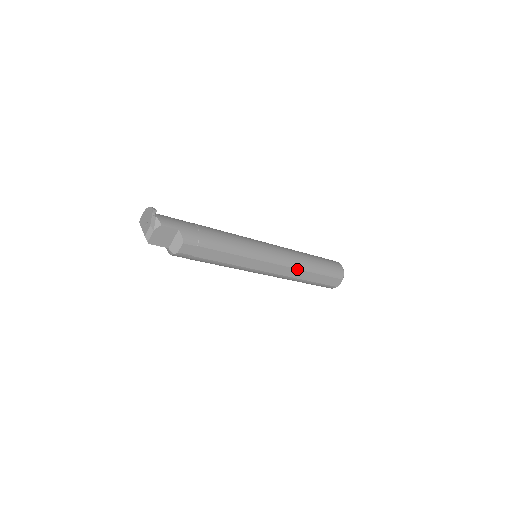
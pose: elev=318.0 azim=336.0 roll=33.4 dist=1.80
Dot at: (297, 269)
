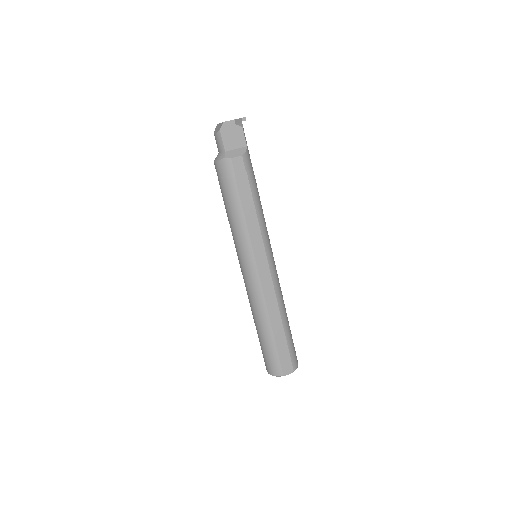
Dot at: (277, 302)
